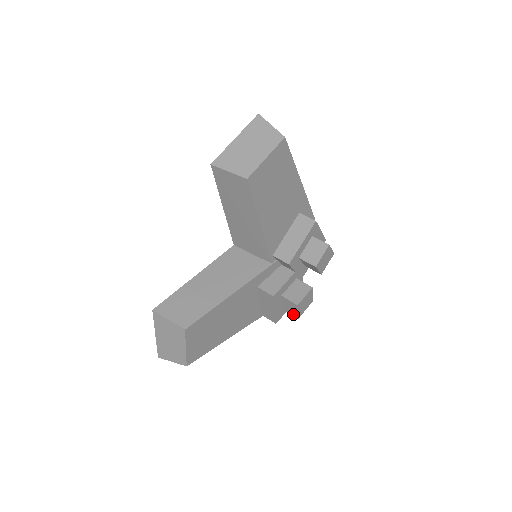
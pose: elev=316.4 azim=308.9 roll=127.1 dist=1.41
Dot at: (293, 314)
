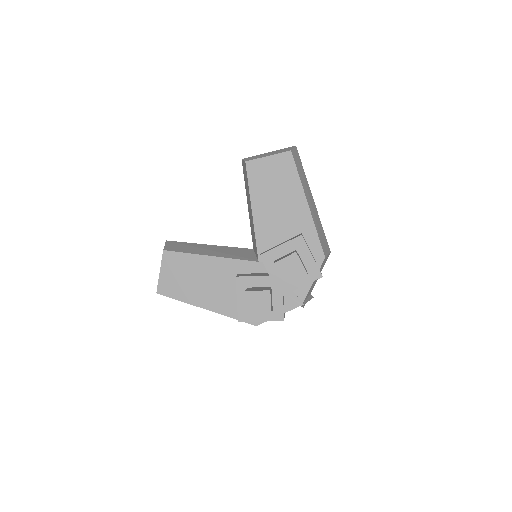
Dot at: occluded
